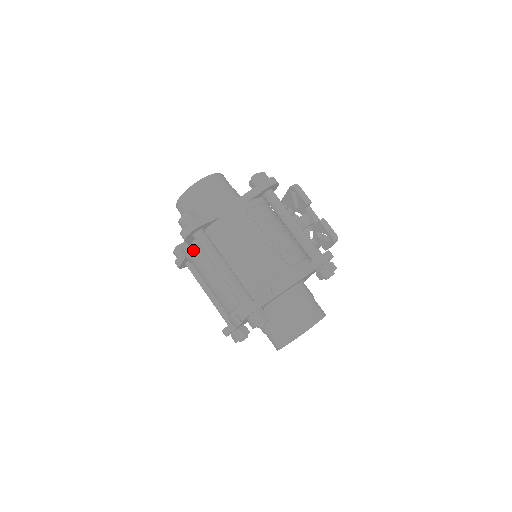
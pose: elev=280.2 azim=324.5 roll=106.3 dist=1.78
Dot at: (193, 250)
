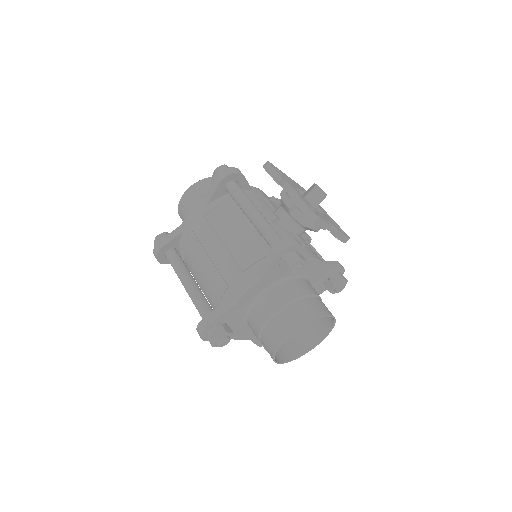
Dot at: occluded
